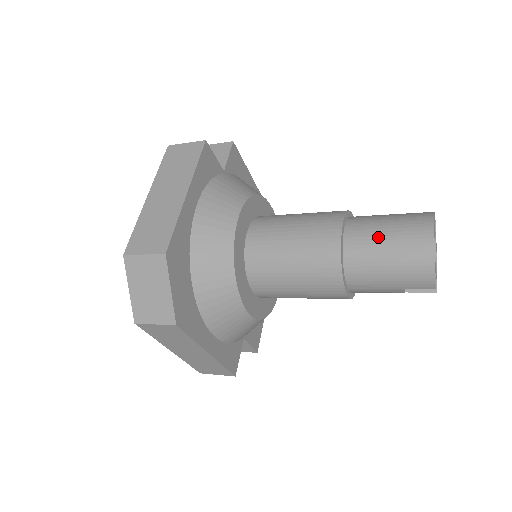
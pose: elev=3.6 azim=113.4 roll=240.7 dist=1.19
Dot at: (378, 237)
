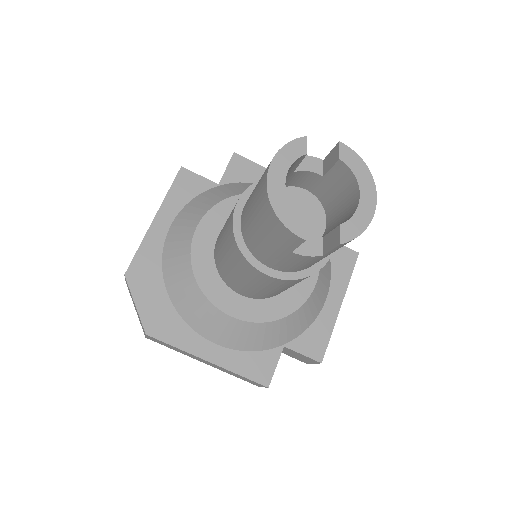
Dot at: (251, 198)
